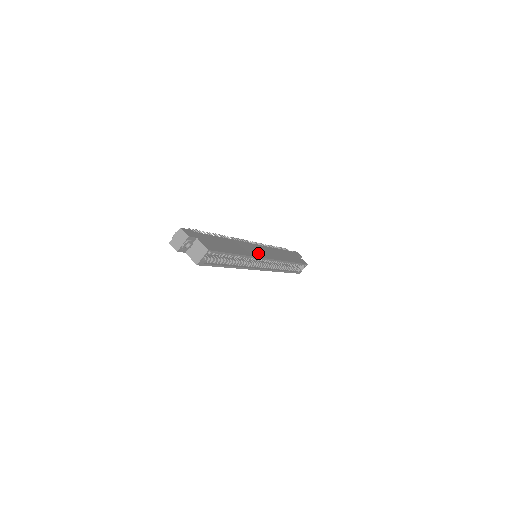
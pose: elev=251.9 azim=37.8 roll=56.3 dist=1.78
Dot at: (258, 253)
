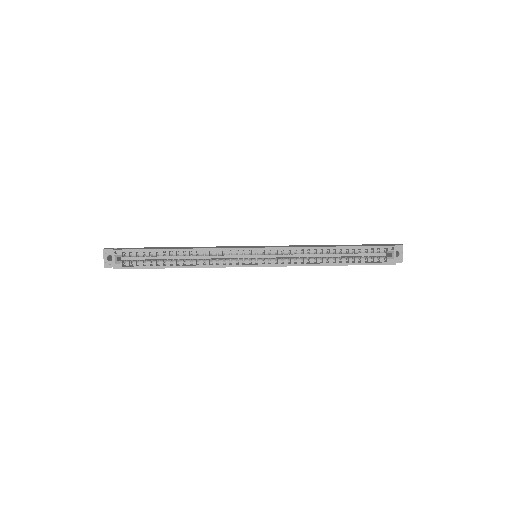
Dot at: (237, 247)
